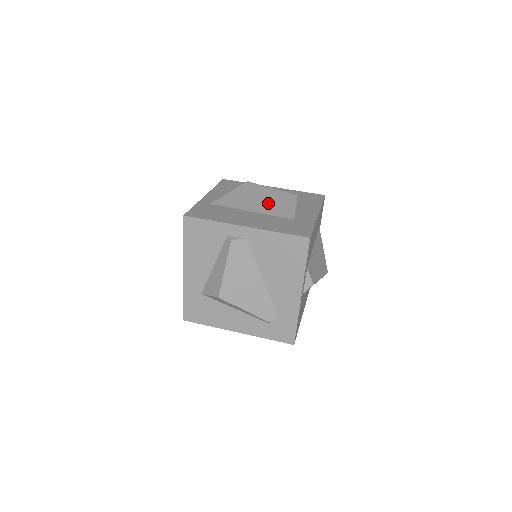
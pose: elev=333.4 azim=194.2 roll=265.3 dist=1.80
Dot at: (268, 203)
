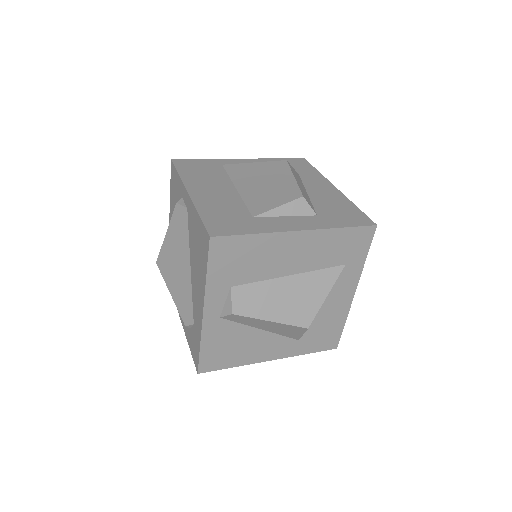
Dot at: (263, 188)
